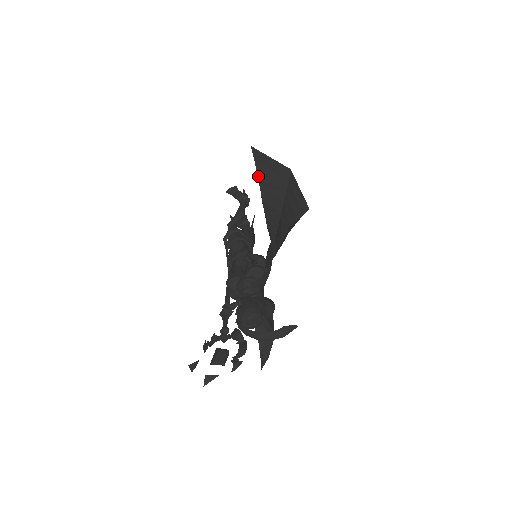
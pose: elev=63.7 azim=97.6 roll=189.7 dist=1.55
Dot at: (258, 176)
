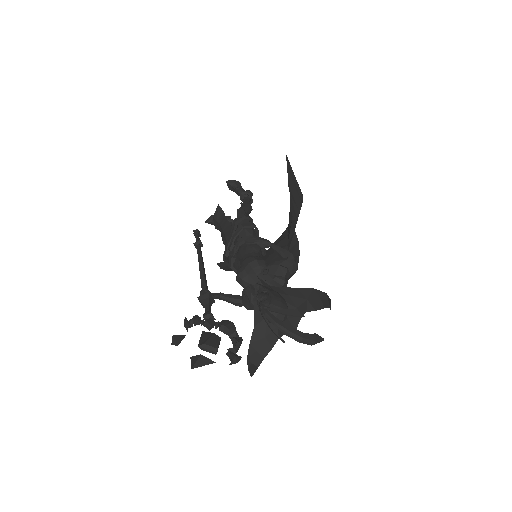
Dot at: (288, 182)
